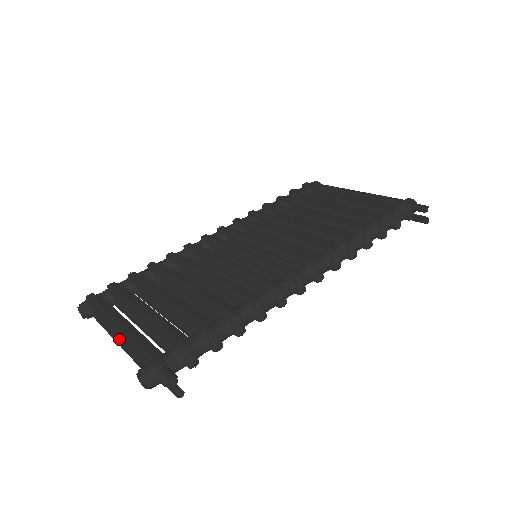
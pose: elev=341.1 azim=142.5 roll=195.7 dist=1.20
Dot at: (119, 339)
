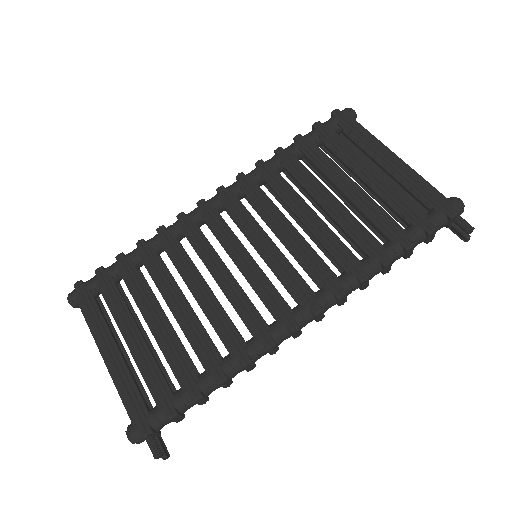
Dot at: occluded
